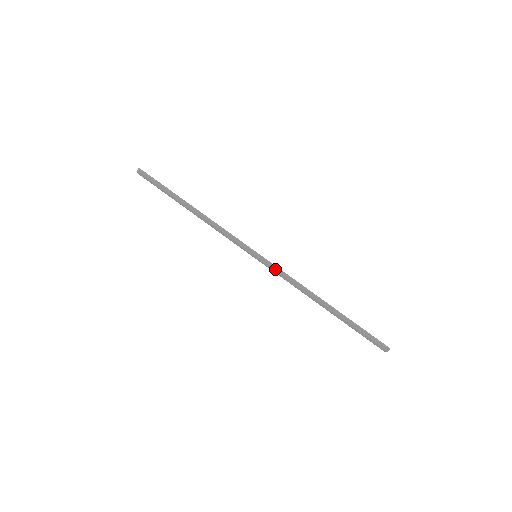
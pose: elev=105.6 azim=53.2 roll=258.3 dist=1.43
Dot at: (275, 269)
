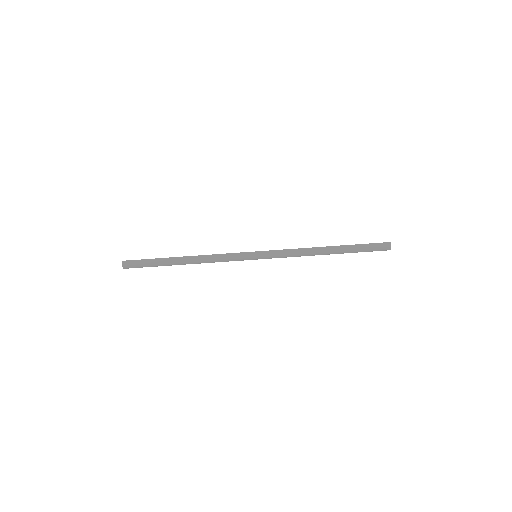
Dot at: (276, 253)
